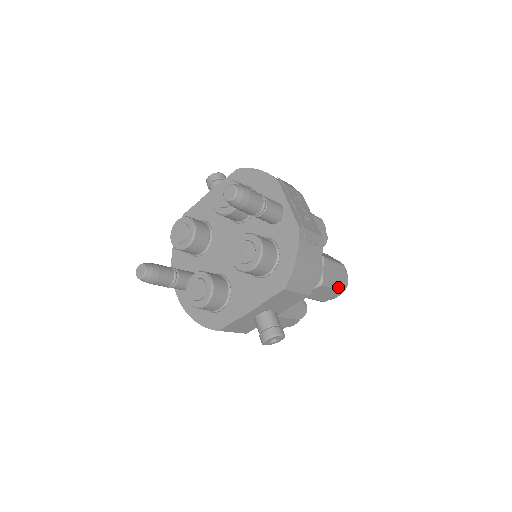
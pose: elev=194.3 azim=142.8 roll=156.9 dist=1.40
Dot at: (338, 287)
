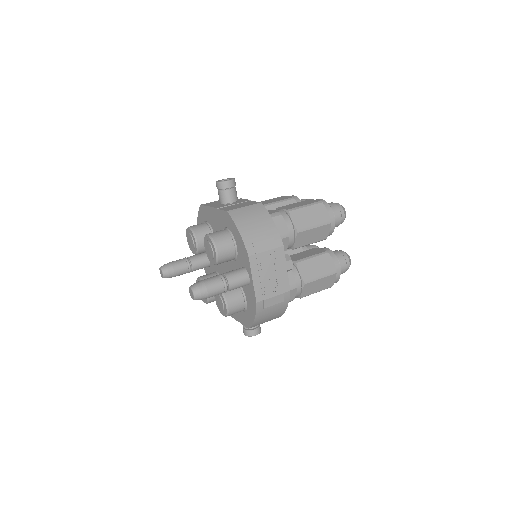
Dot at: (324, 289)
